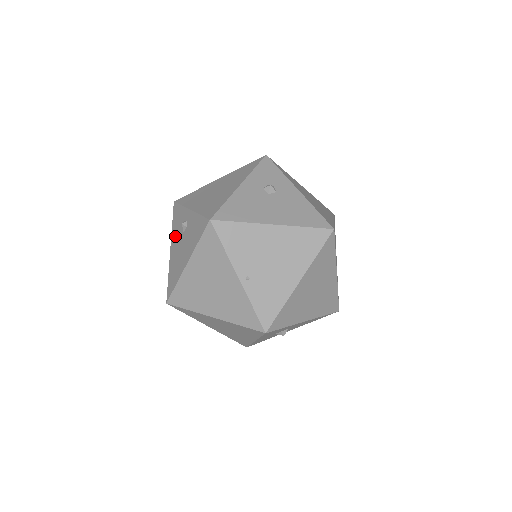
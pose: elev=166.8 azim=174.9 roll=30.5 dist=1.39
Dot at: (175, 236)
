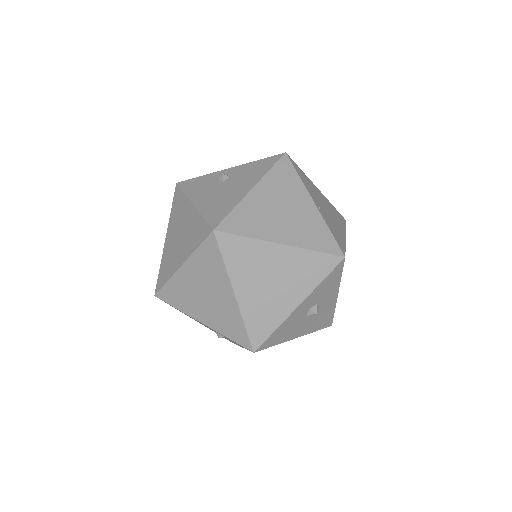
Dot at: (201, 192)
